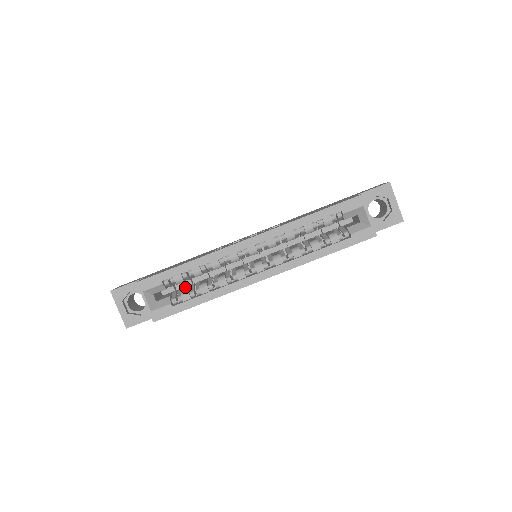
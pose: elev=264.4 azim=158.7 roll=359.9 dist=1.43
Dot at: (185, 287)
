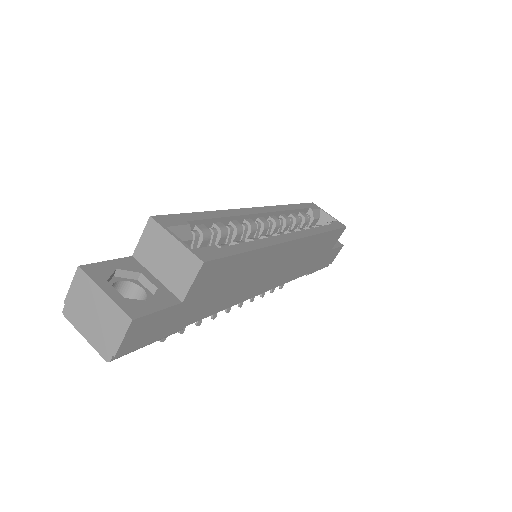
Dot at: occluded
